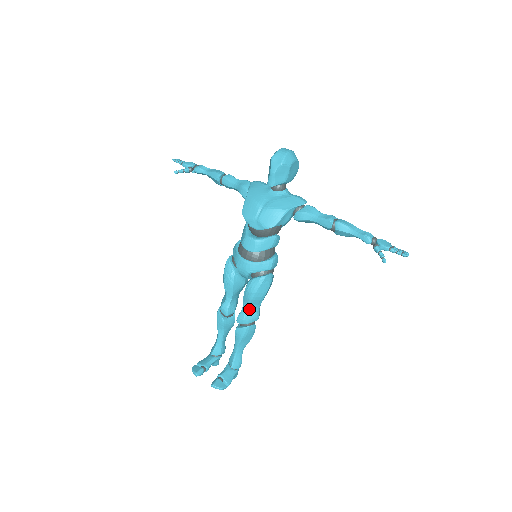
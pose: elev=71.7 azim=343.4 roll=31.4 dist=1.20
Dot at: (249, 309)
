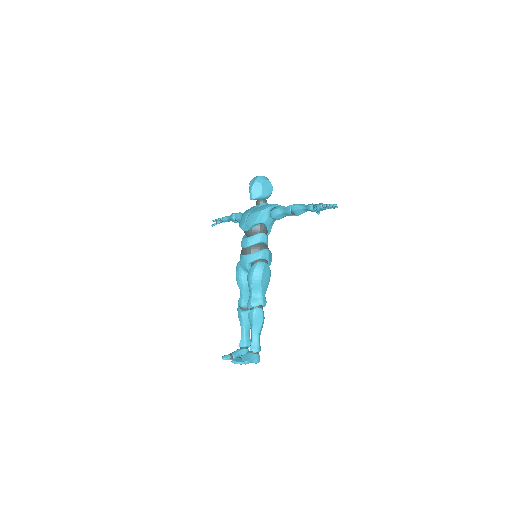
Dot at: (253, 294)
